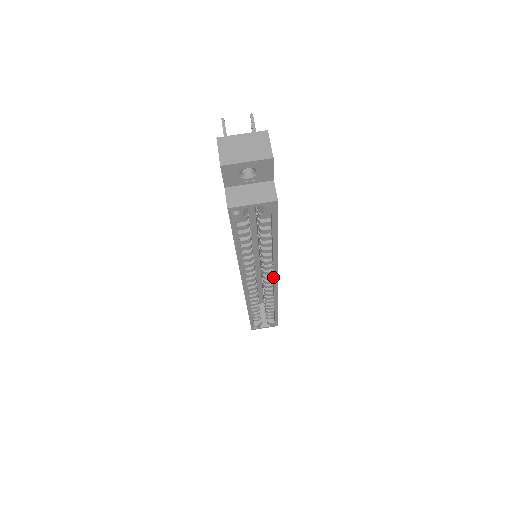
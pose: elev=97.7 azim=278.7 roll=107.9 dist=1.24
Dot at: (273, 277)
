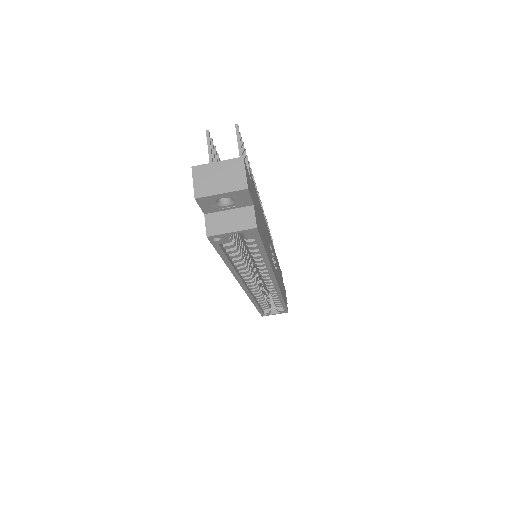
Dot at: occluded
